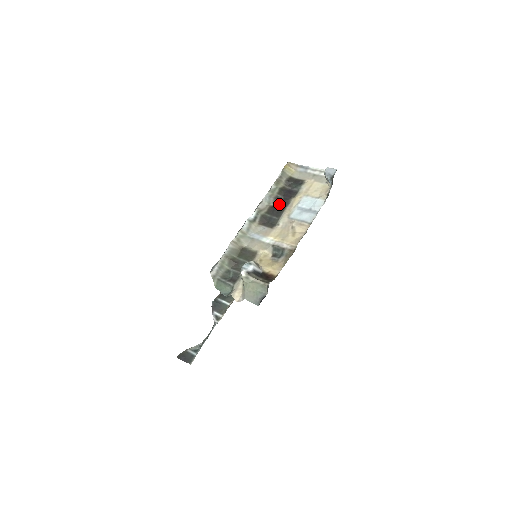
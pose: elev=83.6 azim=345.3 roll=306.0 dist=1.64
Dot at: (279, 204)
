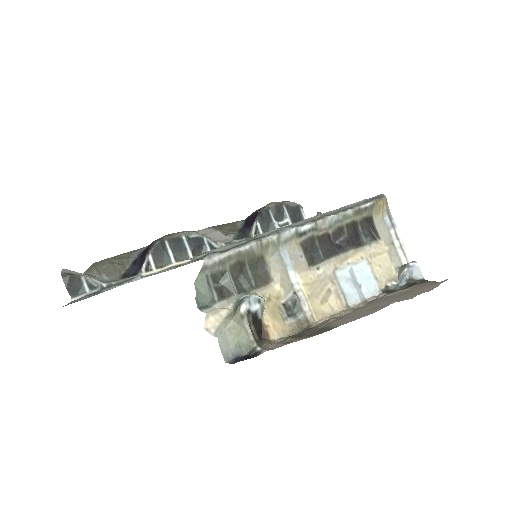
Dot at: (336, 238)
